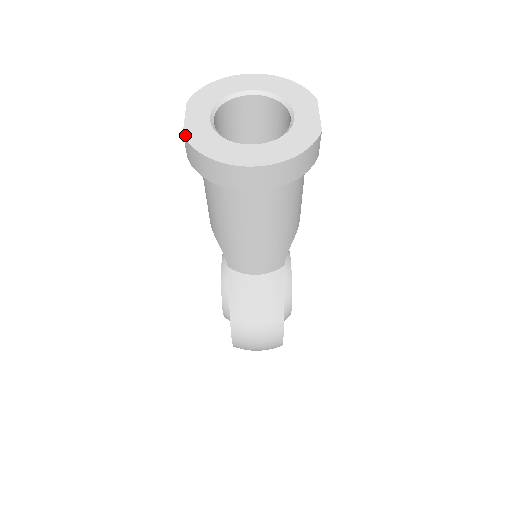
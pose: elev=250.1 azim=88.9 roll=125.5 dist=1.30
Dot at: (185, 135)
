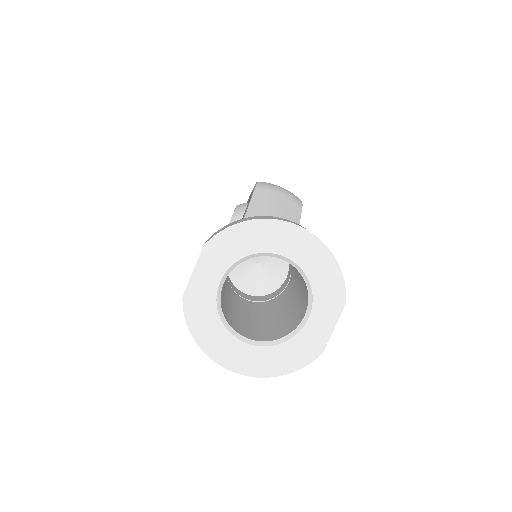
Dot at: (184, 300)
